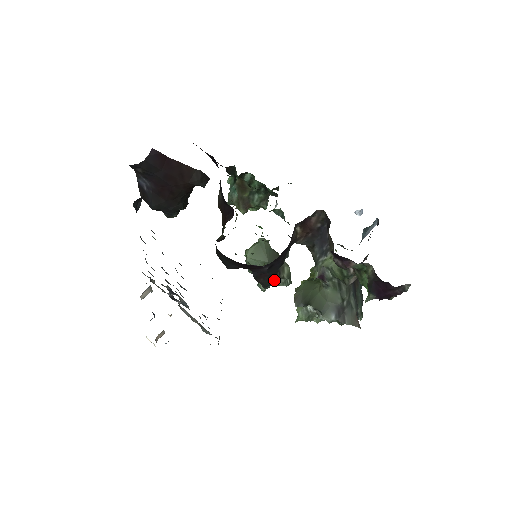
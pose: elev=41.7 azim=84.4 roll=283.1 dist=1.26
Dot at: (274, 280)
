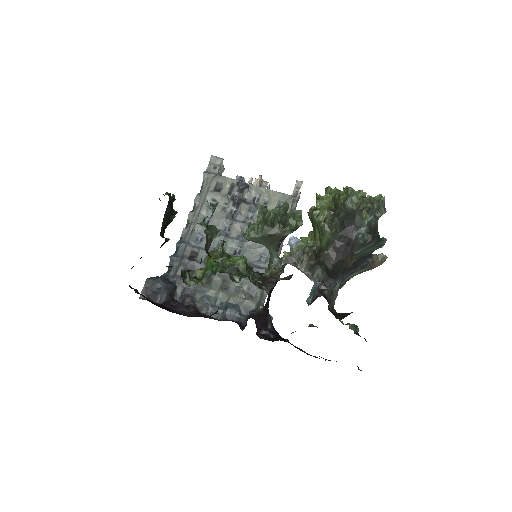
Dot at: occluded
